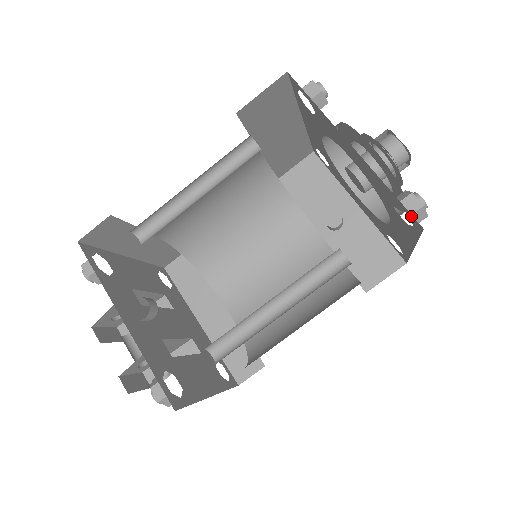
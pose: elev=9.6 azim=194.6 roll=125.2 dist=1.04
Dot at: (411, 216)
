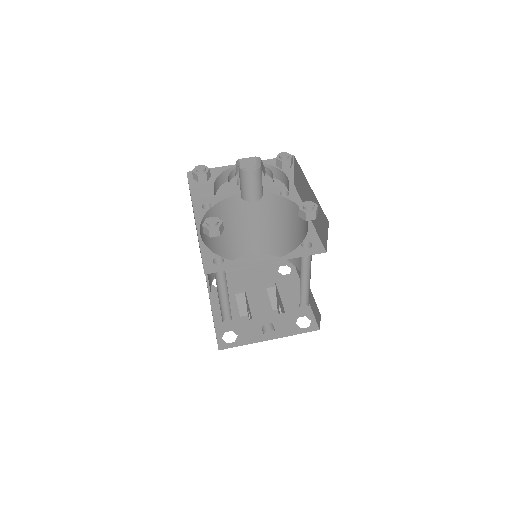
Dot at: occluded
